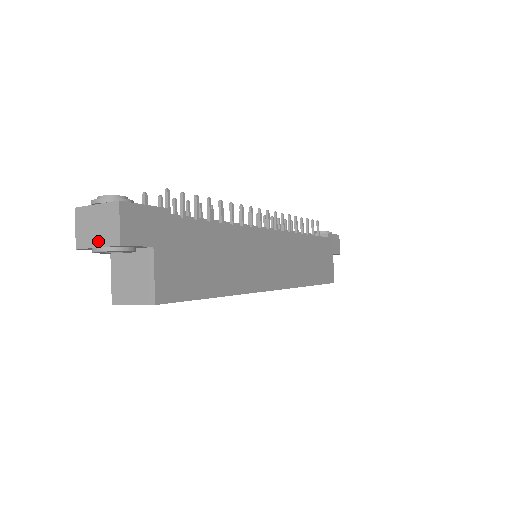
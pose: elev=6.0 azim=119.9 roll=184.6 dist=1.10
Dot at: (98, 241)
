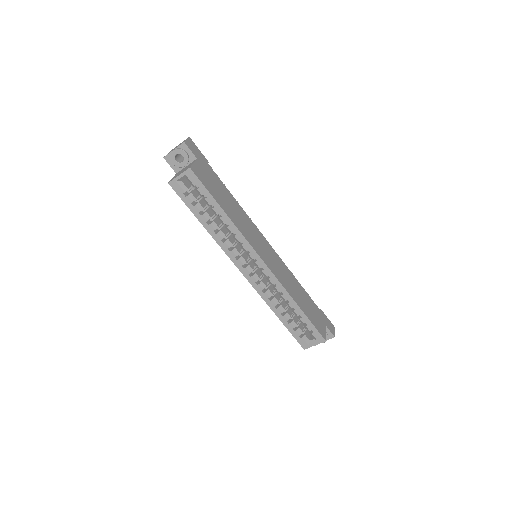
Dot at: (175, 149)
